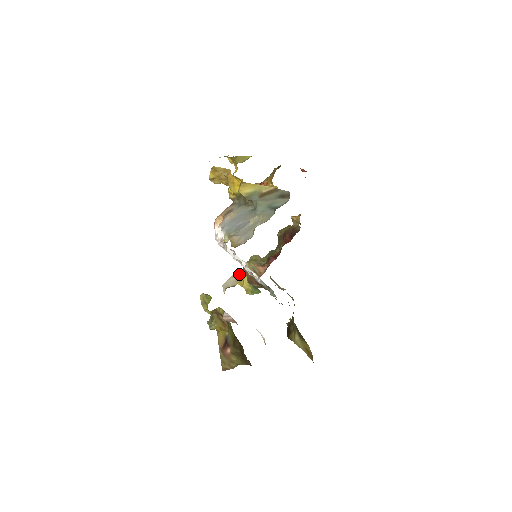
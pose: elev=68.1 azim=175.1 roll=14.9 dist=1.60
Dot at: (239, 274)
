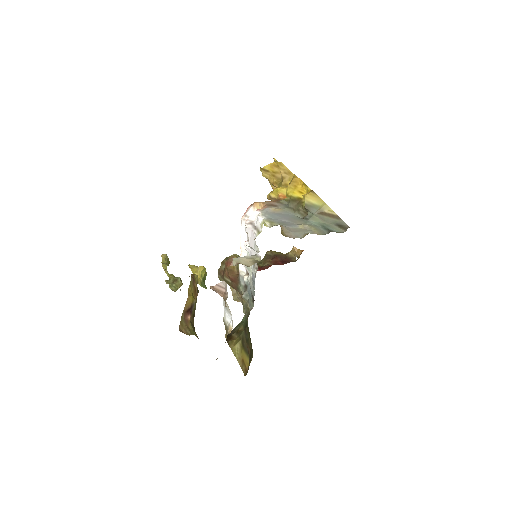
Dot at: (256, 259)
